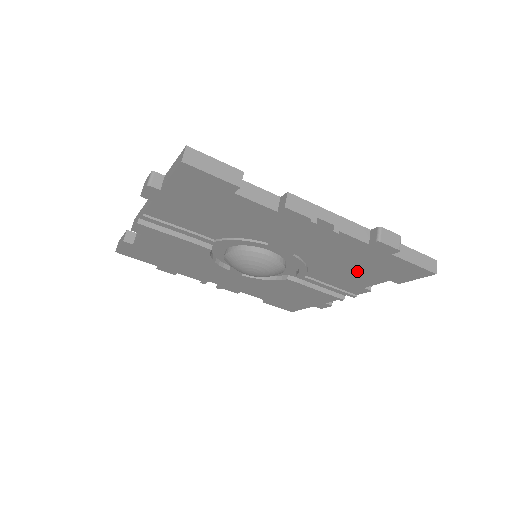
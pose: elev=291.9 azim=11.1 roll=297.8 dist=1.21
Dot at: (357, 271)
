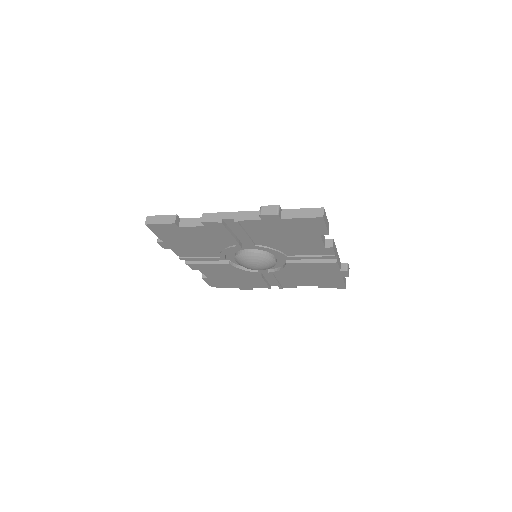
Dot at: (309, 278)
